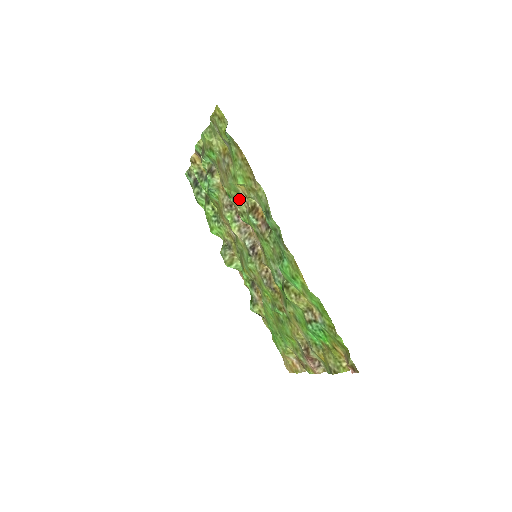
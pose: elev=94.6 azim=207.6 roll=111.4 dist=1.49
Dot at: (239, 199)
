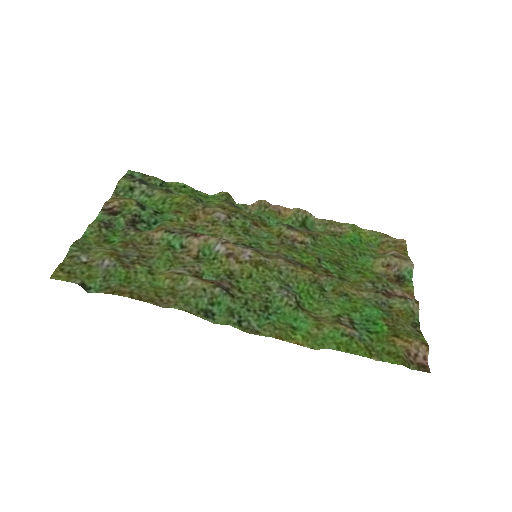
Dot at: (179, 265)
